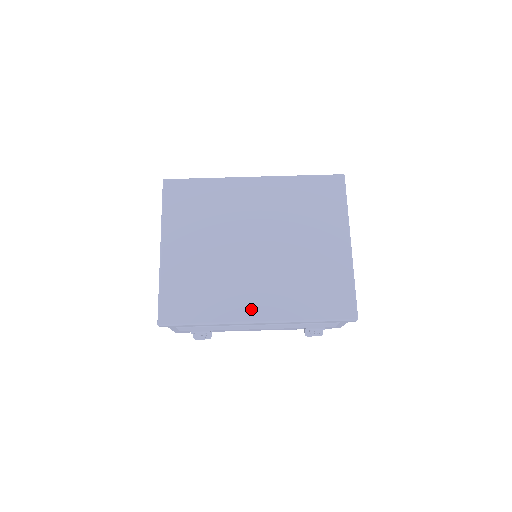
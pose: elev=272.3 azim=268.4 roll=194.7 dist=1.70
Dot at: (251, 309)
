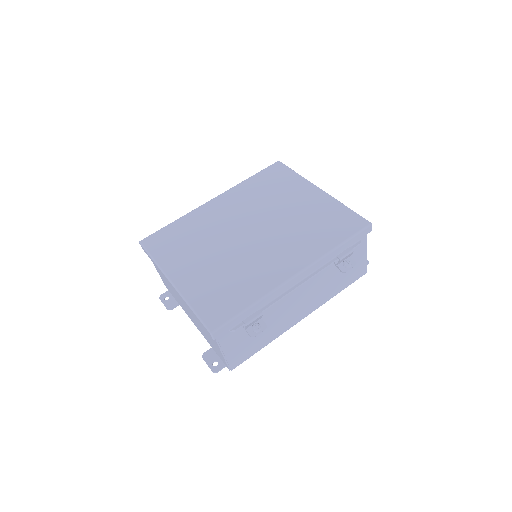
Dot at: (283, 270)
